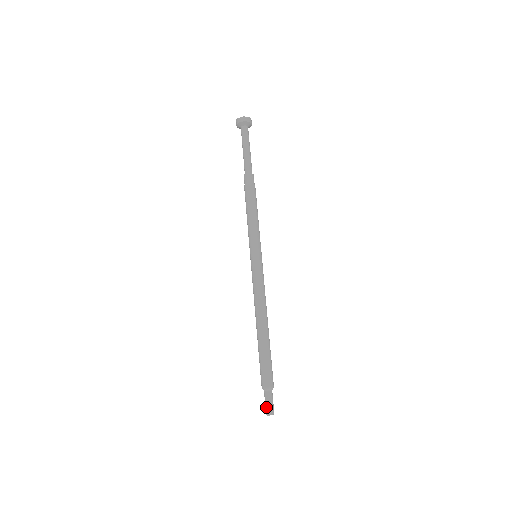
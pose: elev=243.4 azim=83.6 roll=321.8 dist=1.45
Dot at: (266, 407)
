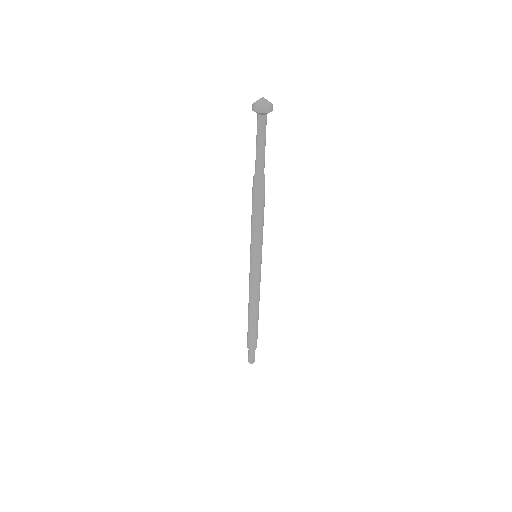
Dot at: (249, 359)
